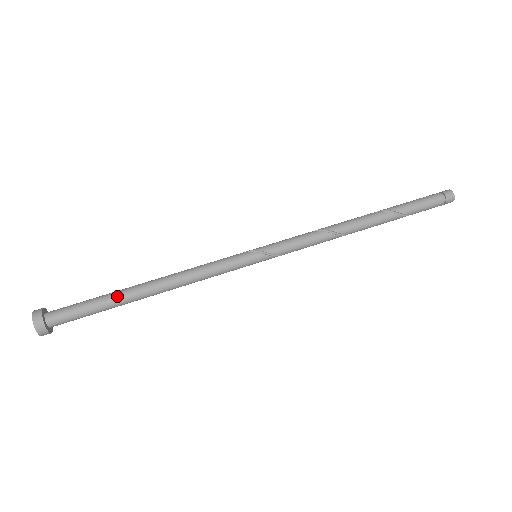
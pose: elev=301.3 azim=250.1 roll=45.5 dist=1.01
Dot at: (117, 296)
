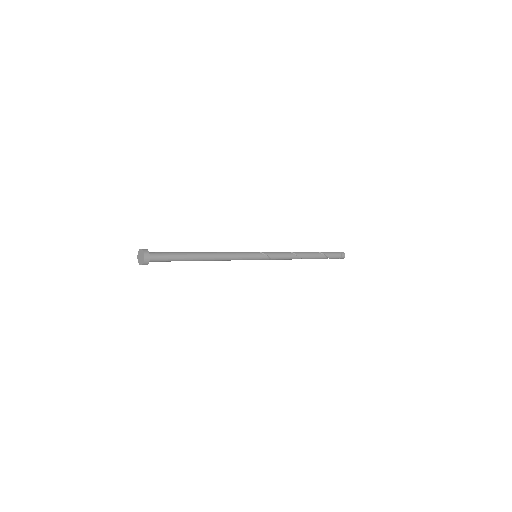
Dot at: (187, 252)
